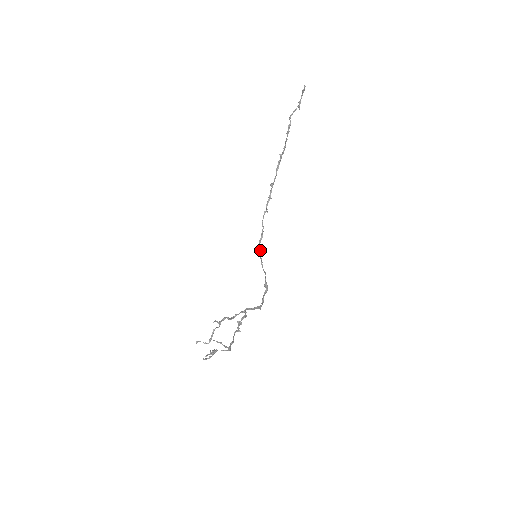
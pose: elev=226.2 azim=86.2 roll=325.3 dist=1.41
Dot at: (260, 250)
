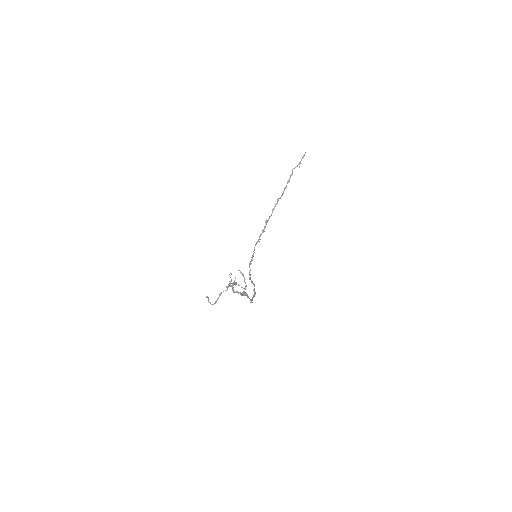
Dot at: occluded
